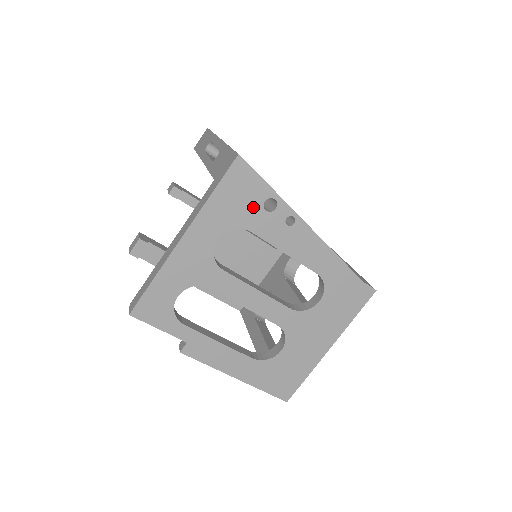
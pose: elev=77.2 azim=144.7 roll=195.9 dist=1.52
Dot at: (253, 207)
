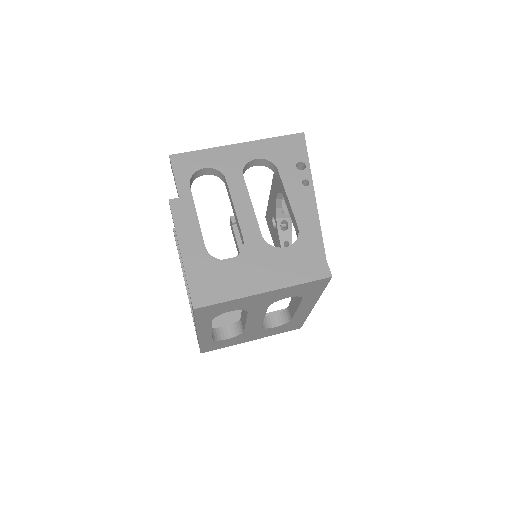
Dot at: (290, 160)
